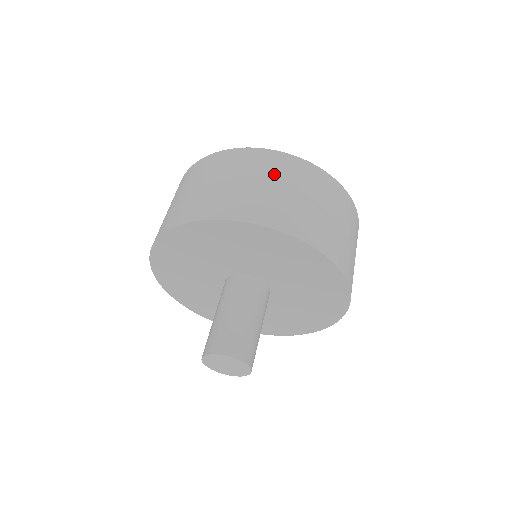
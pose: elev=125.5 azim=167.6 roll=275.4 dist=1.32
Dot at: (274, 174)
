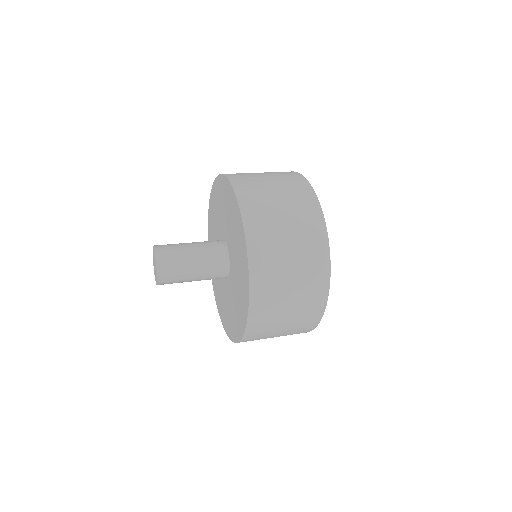
Dot at: (273, 173)
